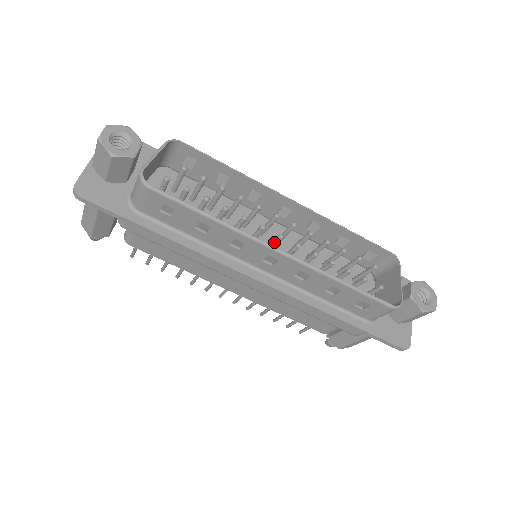
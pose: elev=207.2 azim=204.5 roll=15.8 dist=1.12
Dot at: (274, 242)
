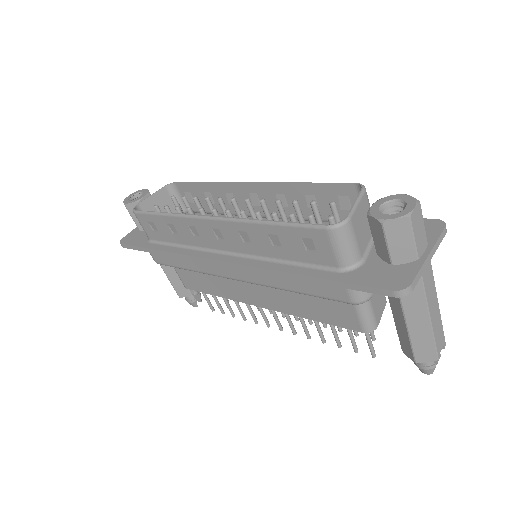
Dot at: occluded
